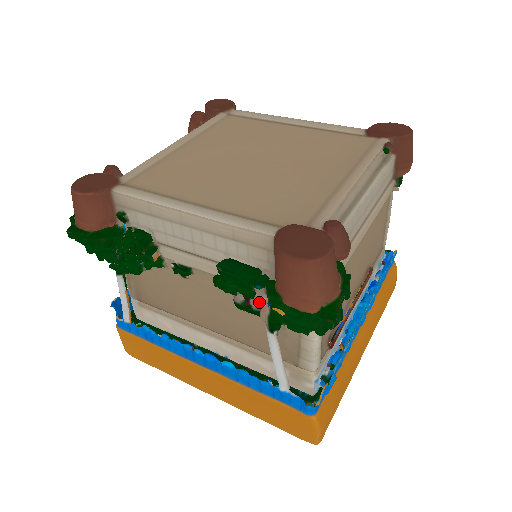
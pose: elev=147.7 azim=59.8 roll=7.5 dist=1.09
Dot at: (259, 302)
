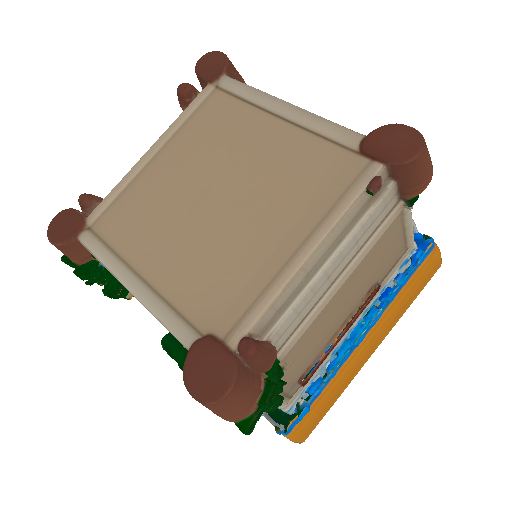
Dot at: occluded
